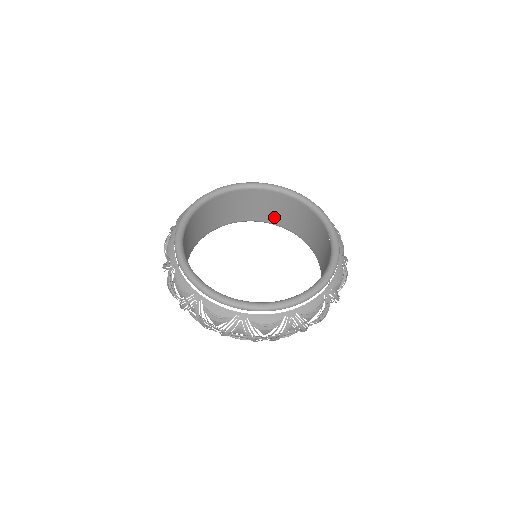
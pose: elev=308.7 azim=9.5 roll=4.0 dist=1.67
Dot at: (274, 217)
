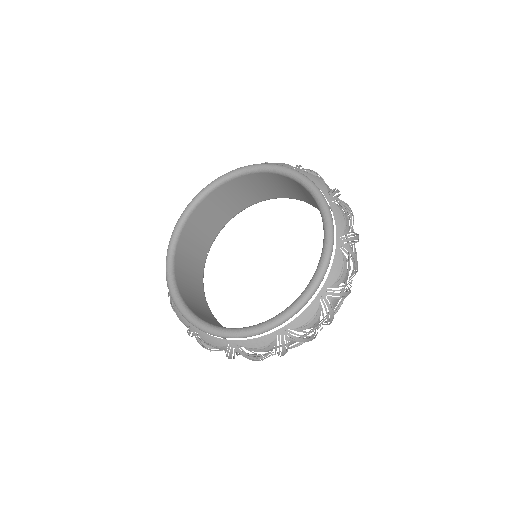
Dot at: (246, 200)
